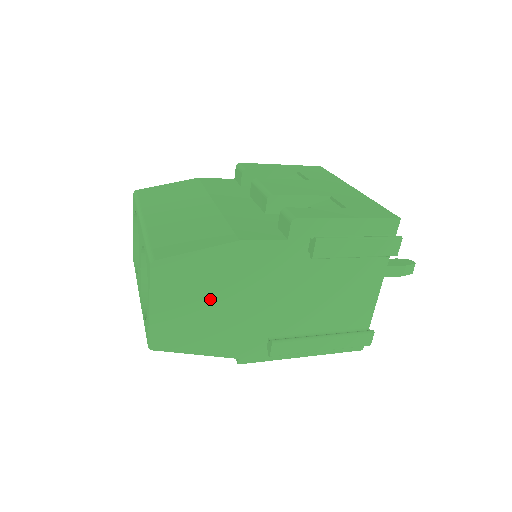
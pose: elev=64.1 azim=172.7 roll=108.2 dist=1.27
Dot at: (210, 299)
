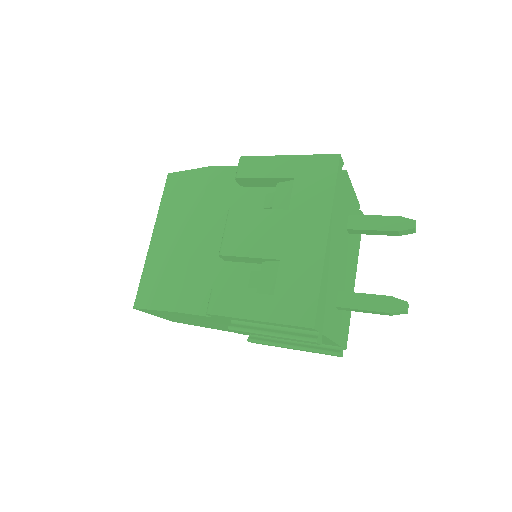
Dot at: (187, 319)
